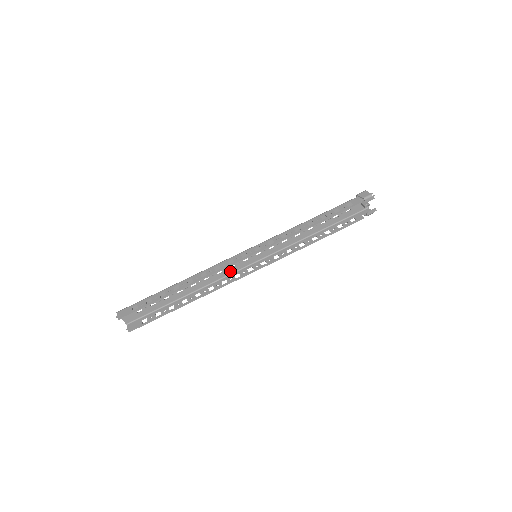
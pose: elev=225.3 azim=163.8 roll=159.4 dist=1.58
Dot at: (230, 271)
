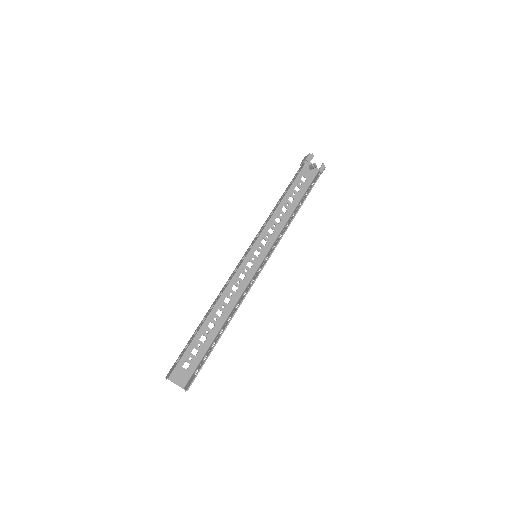
Dot at: (244, 283)
